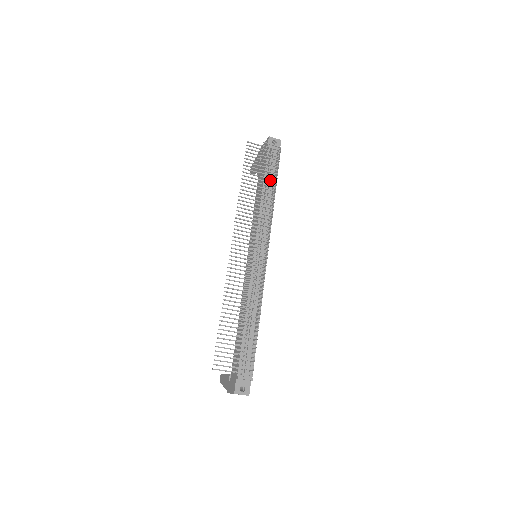
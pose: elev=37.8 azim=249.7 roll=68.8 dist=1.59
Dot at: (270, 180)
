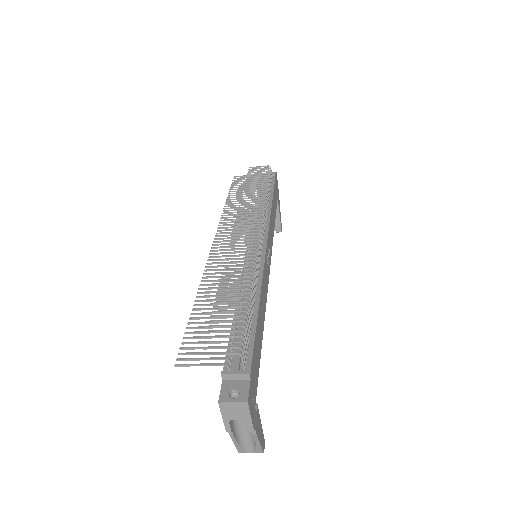
Dot at: occluded
